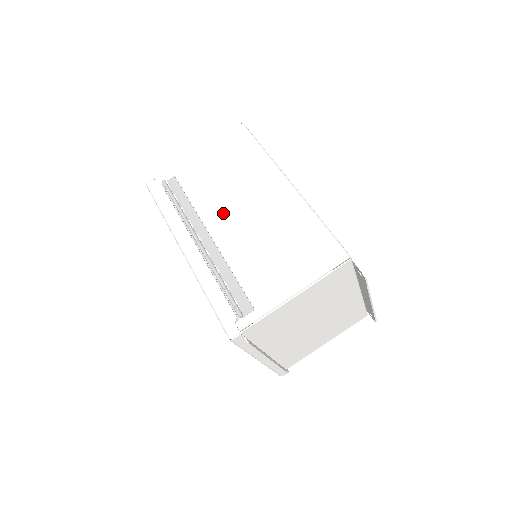
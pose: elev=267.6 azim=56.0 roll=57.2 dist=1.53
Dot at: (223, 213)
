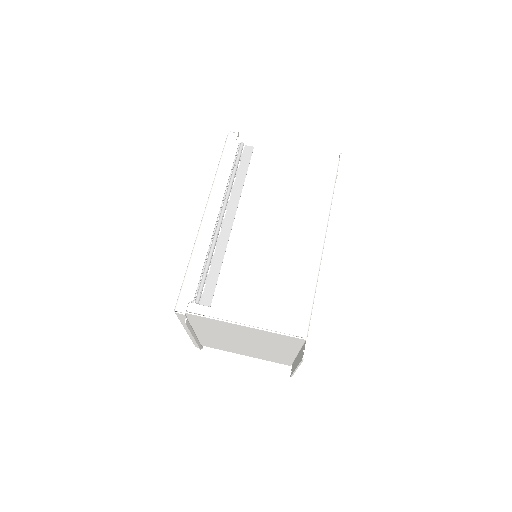
Dot at: (258, 213)
